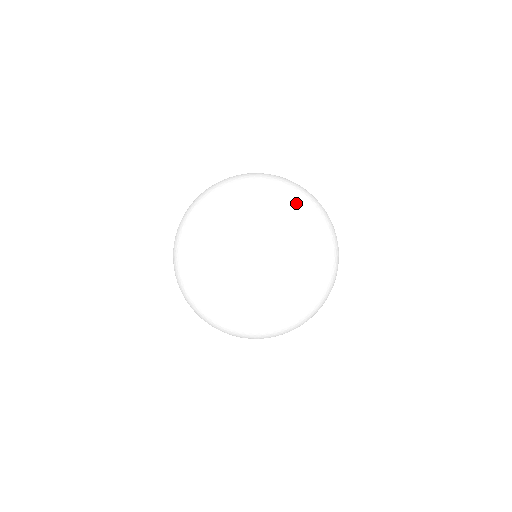
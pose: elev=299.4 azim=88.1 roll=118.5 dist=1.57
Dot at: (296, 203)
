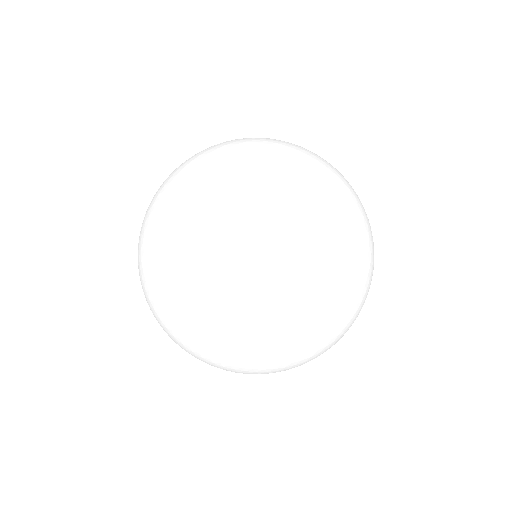
Dot at: (265, 354)
